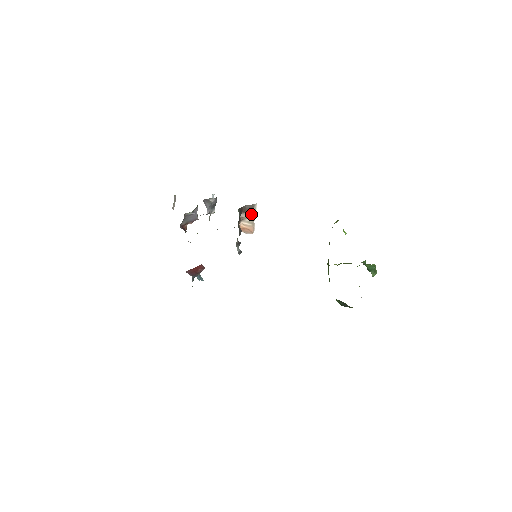
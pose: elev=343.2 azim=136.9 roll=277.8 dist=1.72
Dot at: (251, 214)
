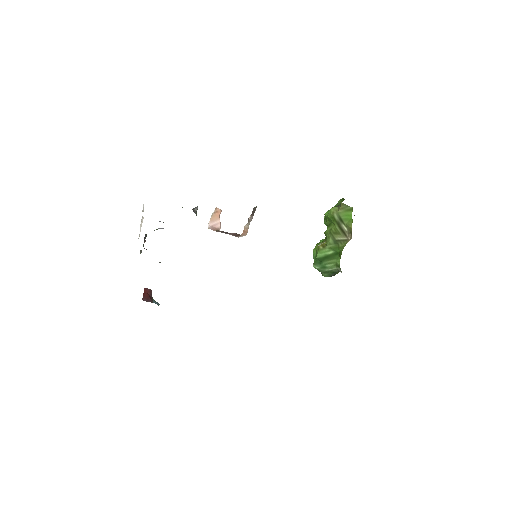
Dot at: occluded
